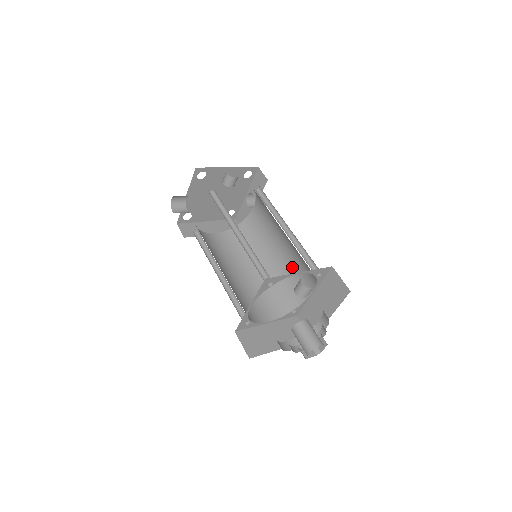
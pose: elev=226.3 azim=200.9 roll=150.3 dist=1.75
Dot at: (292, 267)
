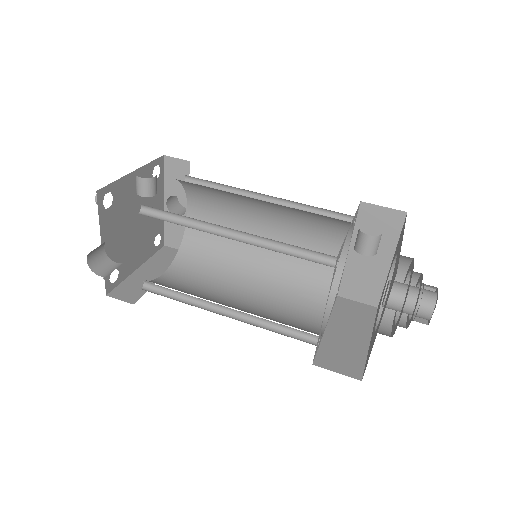
Dot at: (297, 243)
